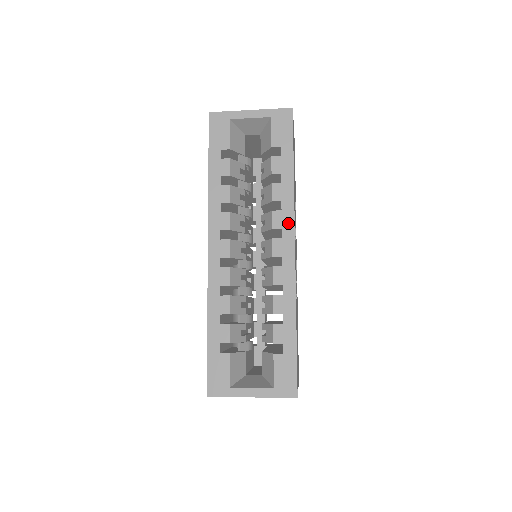
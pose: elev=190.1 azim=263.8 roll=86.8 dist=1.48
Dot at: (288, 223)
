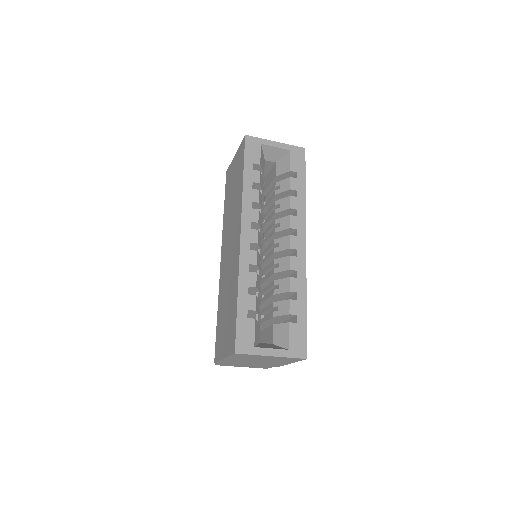
Dot at: (301, 226)
